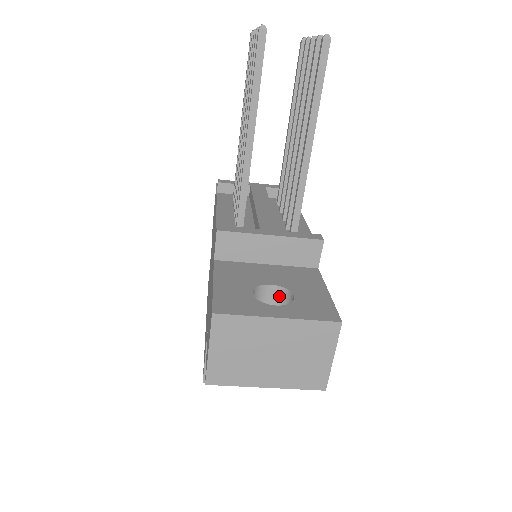
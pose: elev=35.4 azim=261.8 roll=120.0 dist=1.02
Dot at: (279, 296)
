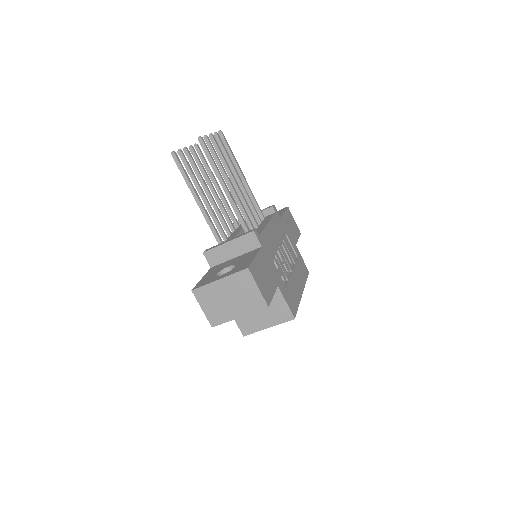
Dot at: occluded
